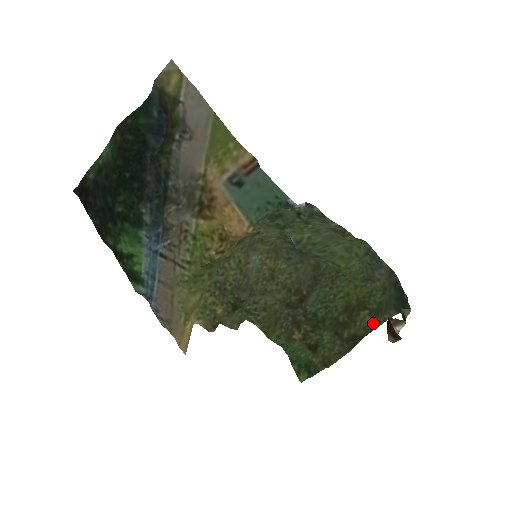
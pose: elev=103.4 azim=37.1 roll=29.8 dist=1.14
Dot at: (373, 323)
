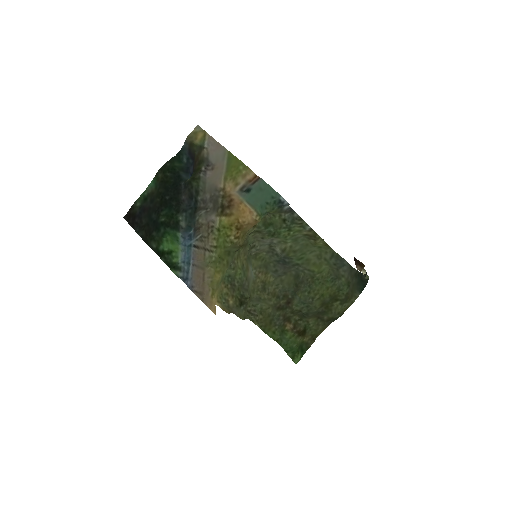
Dot at: (344, 308)
